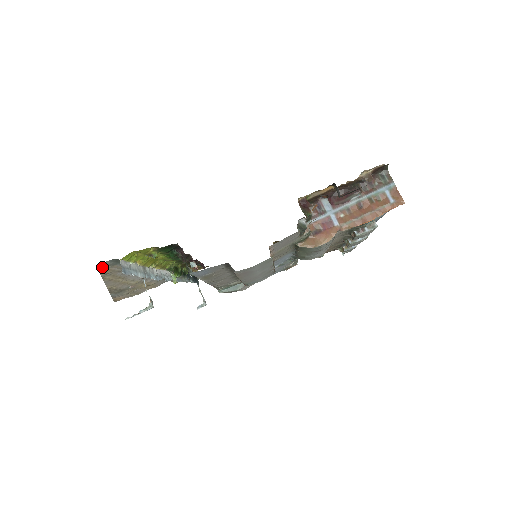
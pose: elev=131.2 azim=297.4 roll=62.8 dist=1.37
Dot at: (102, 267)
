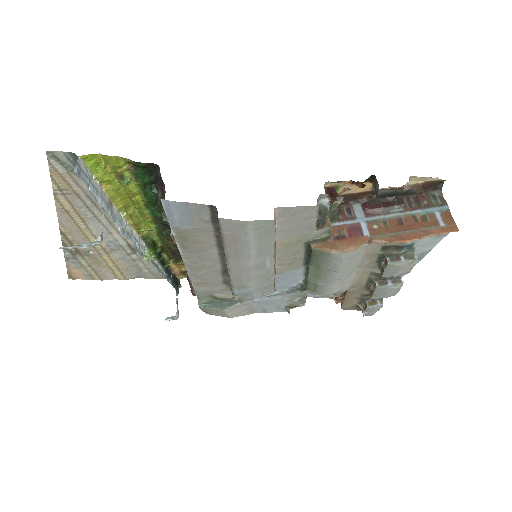
Dot at: (55, 165)
